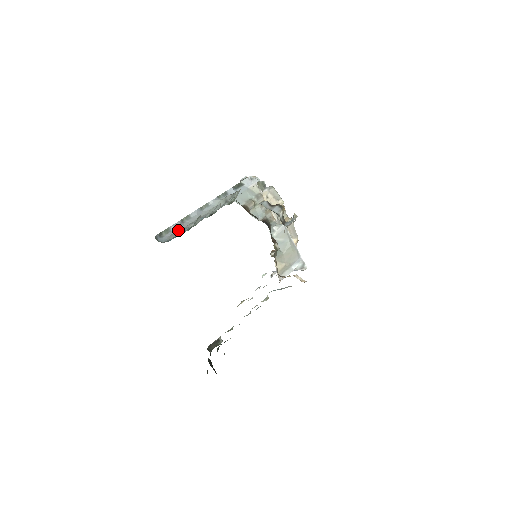
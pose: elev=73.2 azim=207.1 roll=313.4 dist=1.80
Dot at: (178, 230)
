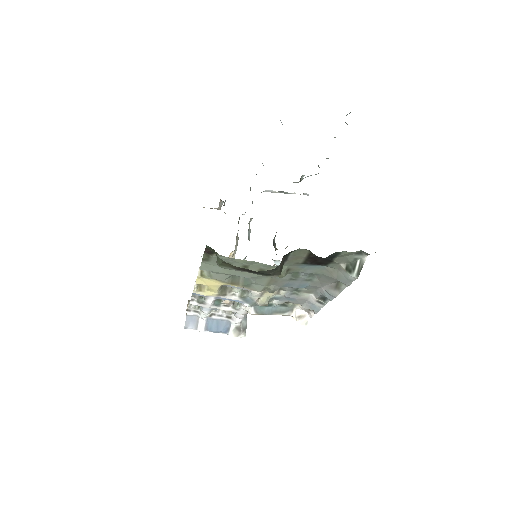
Dot at: occluded
